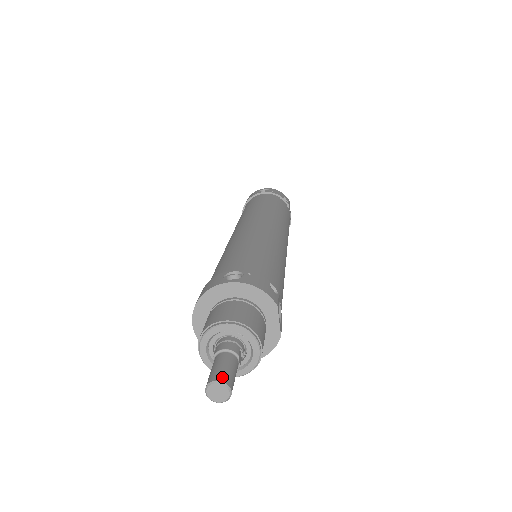
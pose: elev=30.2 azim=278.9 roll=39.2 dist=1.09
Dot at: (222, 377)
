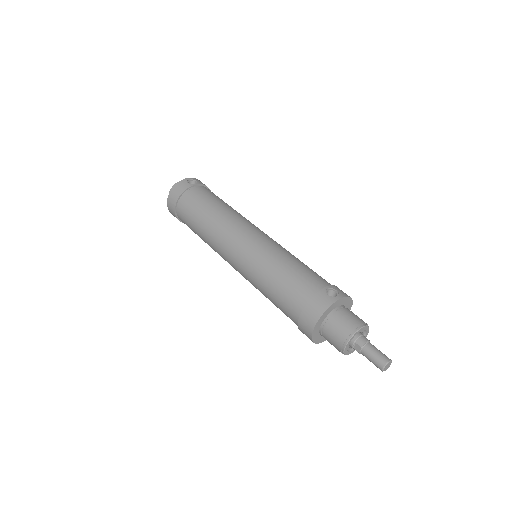
Dot at: (388, 358)
